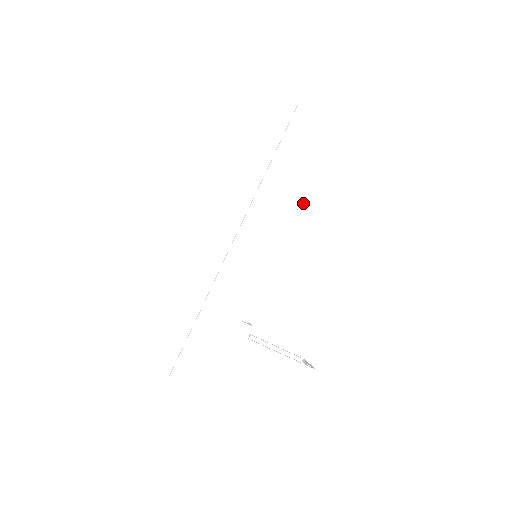
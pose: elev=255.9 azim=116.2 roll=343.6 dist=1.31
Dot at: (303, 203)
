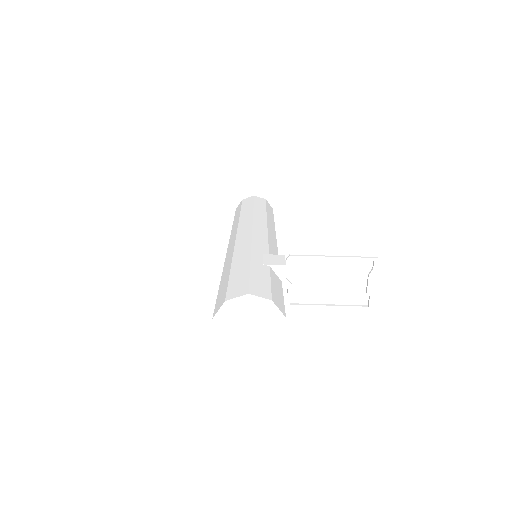
Dot at: (274, 227)
